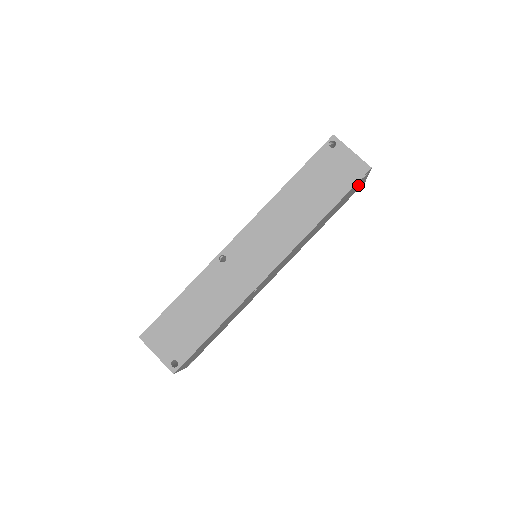
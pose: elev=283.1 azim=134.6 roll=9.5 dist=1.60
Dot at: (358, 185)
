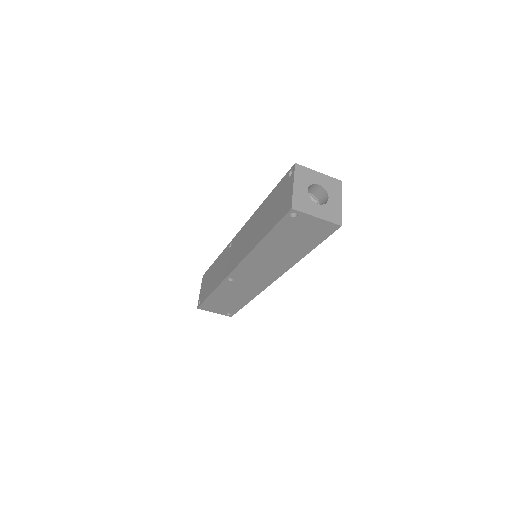
Dot at: (308, 224)
